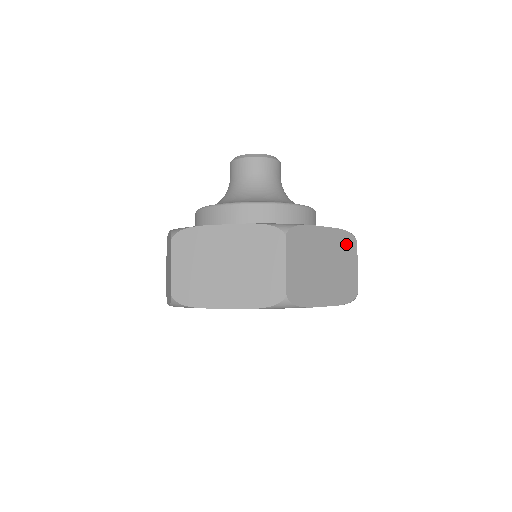
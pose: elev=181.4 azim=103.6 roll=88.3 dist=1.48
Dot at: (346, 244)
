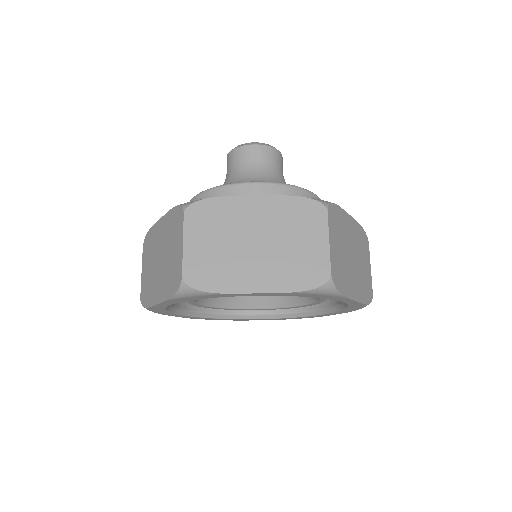
Dot at: (302, 213)
